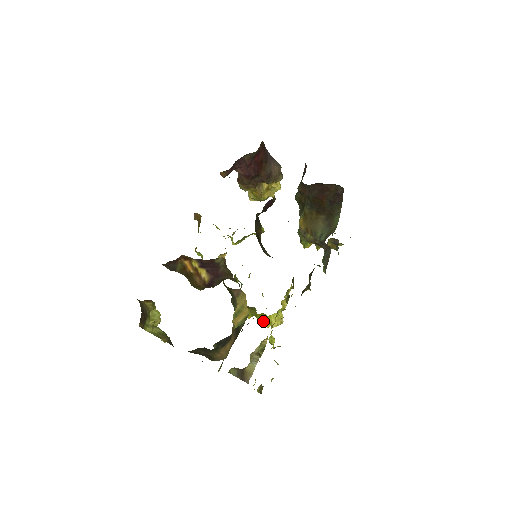
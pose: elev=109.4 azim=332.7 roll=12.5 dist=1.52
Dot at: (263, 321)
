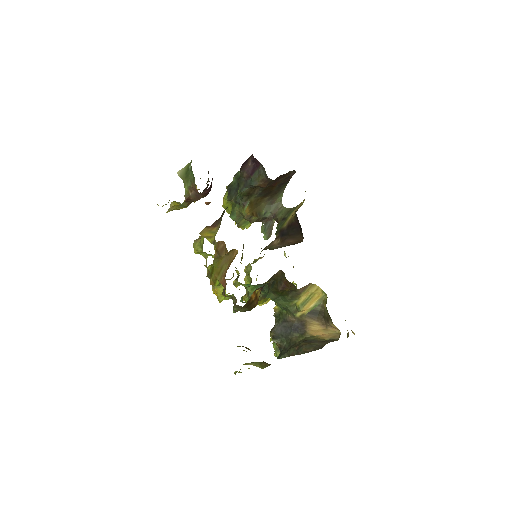
Dot at: occluded
